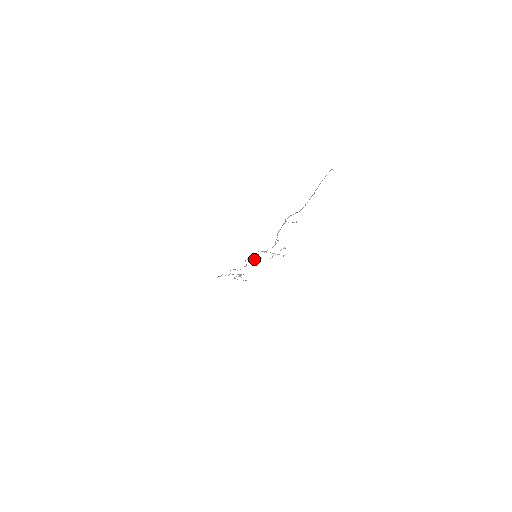
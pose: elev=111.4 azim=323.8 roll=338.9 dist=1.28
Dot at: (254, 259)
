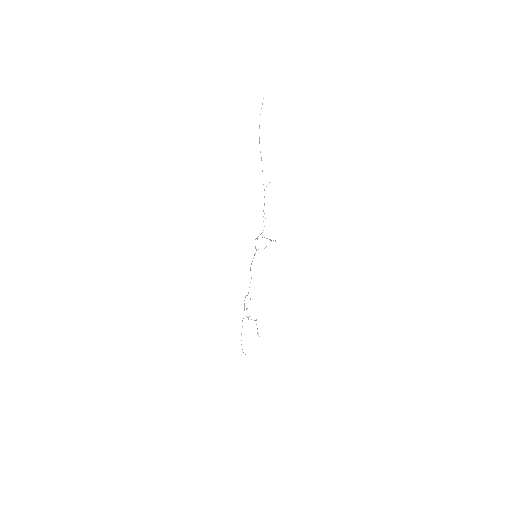
Dot at: occluded
